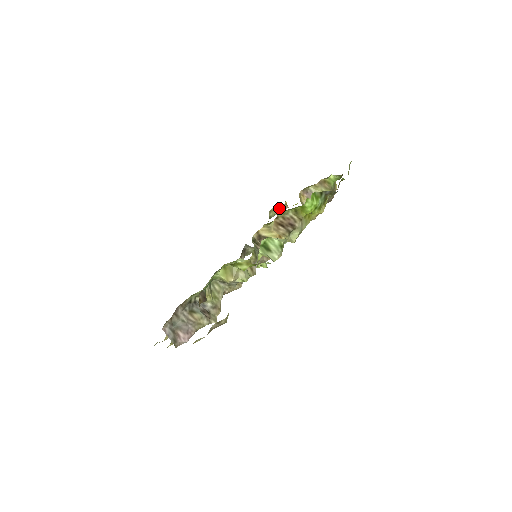
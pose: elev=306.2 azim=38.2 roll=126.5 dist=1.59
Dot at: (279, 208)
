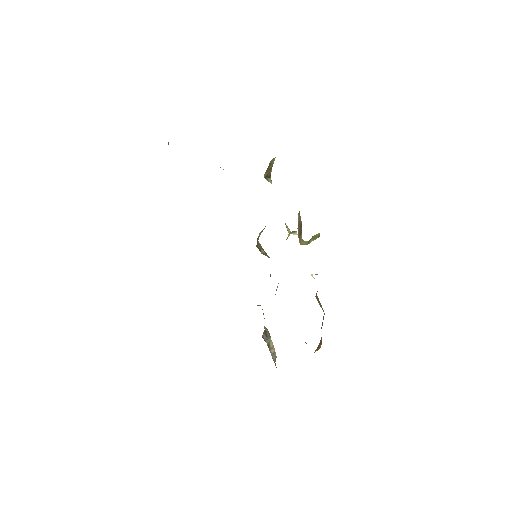
Dot at: occluded
